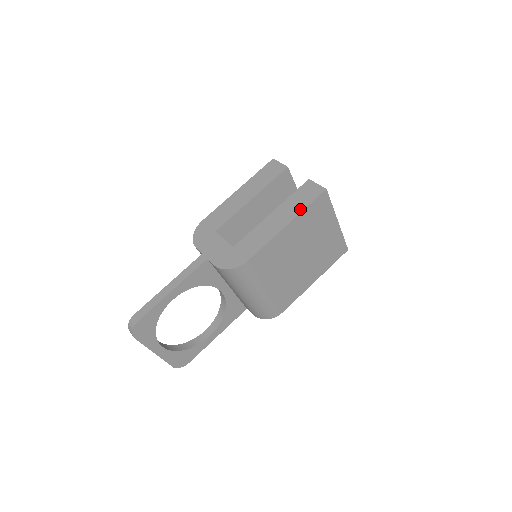
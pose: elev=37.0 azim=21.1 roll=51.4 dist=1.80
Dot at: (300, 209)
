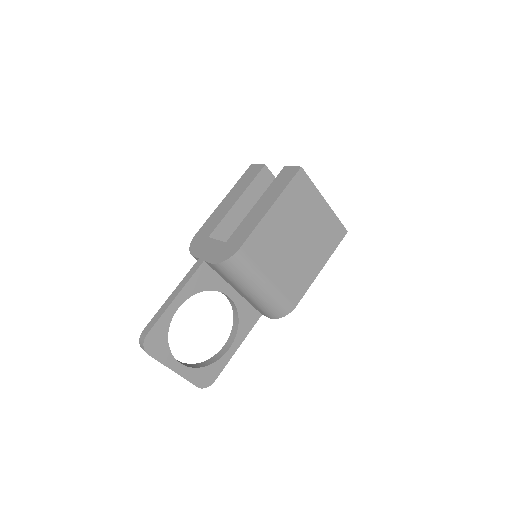
Dot at: (280, 191)
